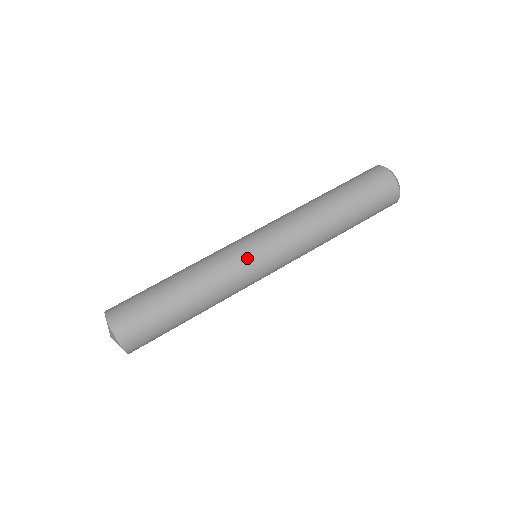
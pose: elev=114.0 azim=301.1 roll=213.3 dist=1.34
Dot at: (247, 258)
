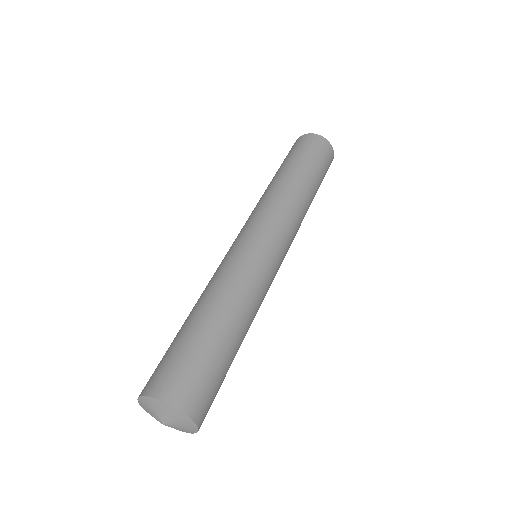
Dot at: (259, 253)
